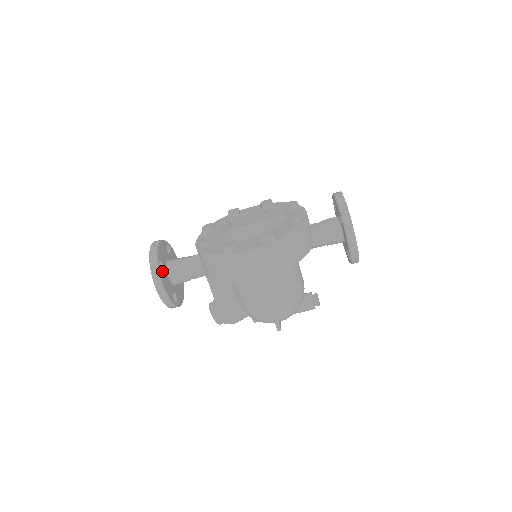
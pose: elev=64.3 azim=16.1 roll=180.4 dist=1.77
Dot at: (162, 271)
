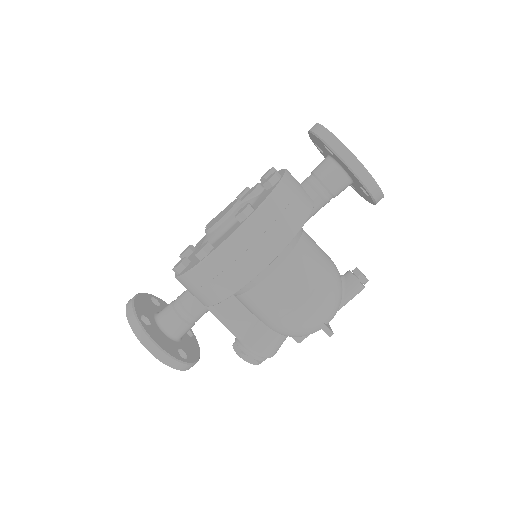
Dot at: (149, 327)
